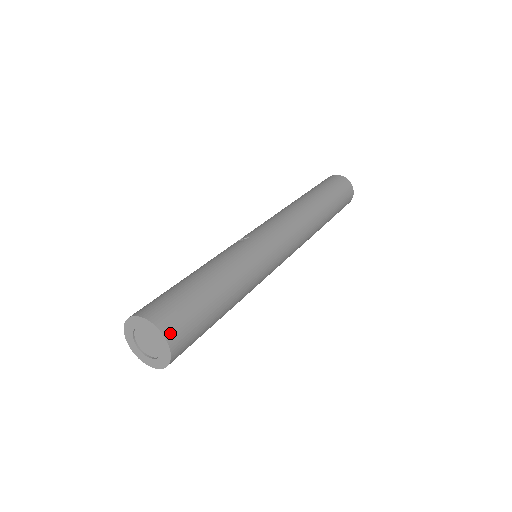
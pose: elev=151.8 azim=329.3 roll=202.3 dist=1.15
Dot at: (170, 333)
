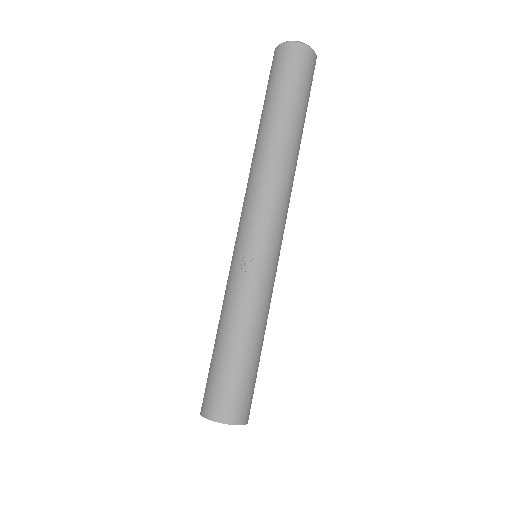
Dot at: (247, 418)
